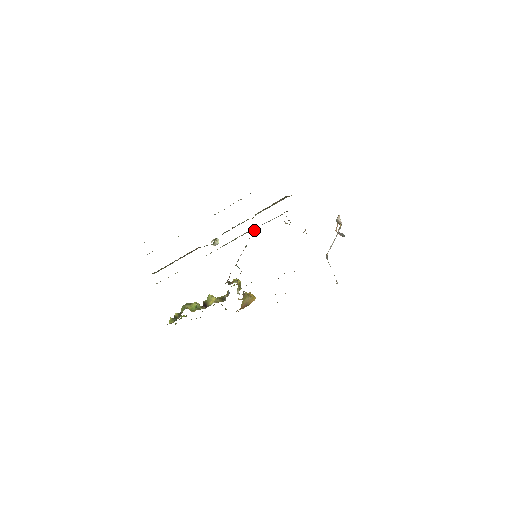
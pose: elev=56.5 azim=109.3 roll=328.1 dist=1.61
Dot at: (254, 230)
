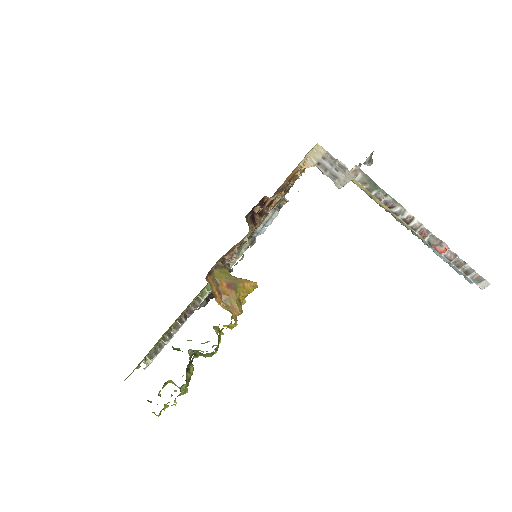
Dot at: (252, 242)
